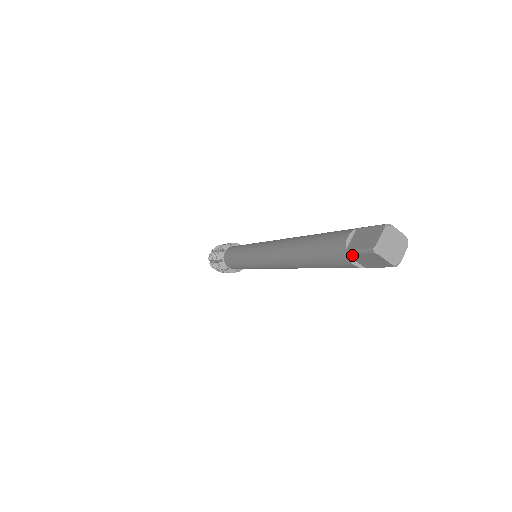
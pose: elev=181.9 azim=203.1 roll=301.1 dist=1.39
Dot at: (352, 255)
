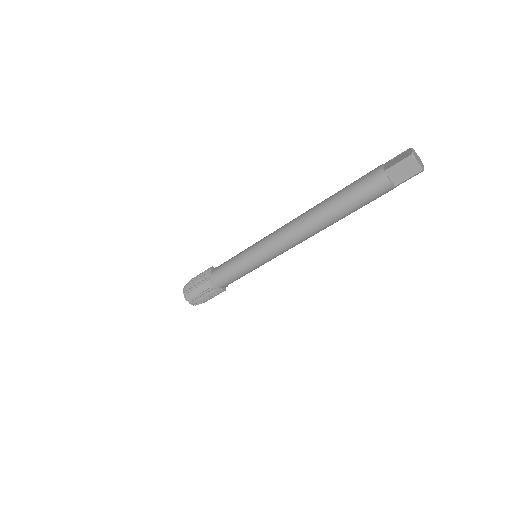
Dot at: (390, 172)
